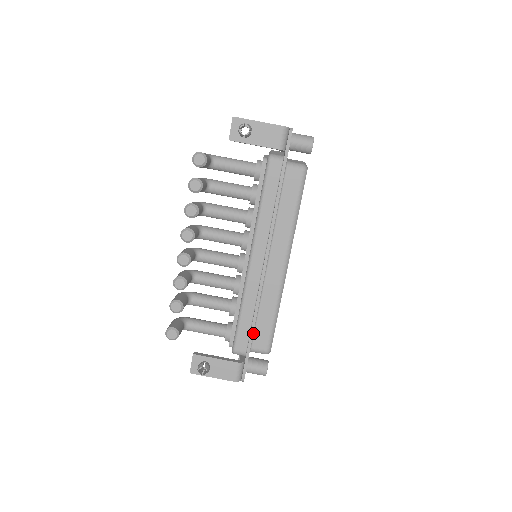
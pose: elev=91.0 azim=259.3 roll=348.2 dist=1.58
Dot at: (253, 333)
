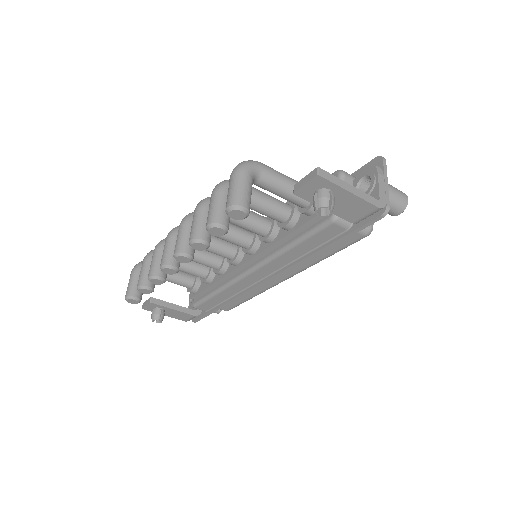
Dot at: occluded
